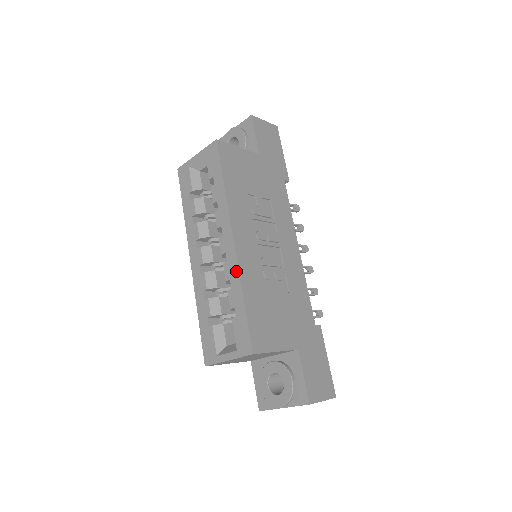
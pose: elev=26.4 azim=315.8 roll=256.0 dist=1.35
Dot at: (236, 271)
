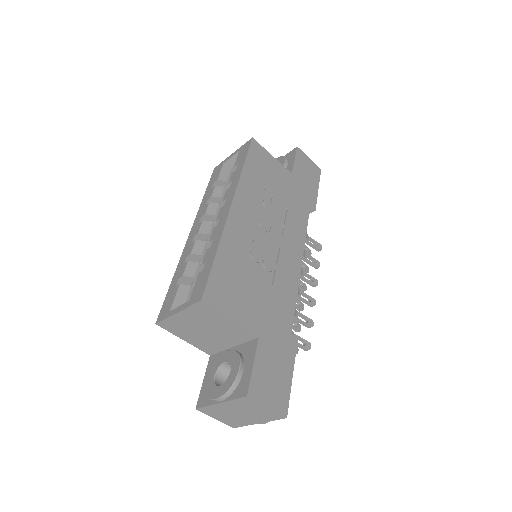
Dot at: (221, 230)
